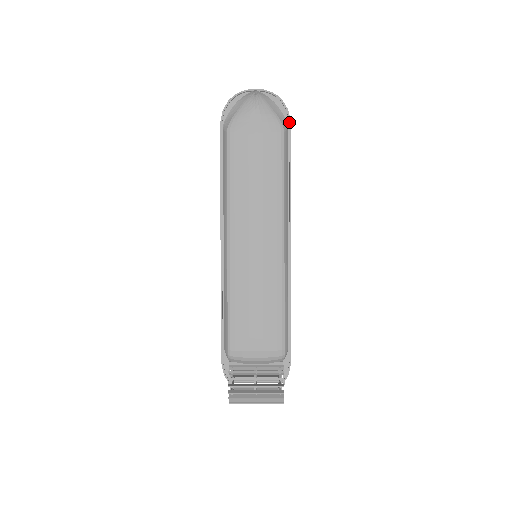
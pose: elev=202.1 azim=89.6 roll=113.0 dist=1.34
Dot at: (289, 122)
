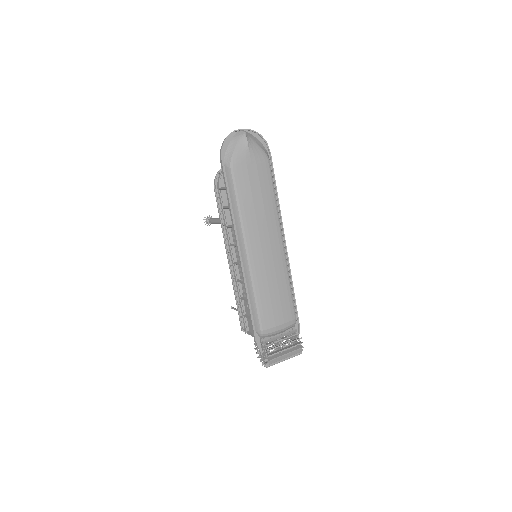
Dot at: (269, 152)
